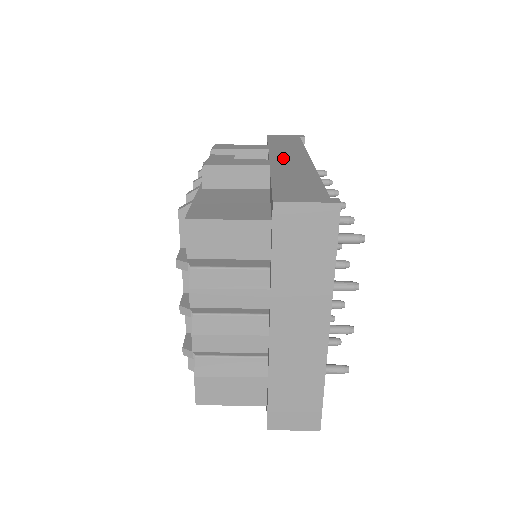
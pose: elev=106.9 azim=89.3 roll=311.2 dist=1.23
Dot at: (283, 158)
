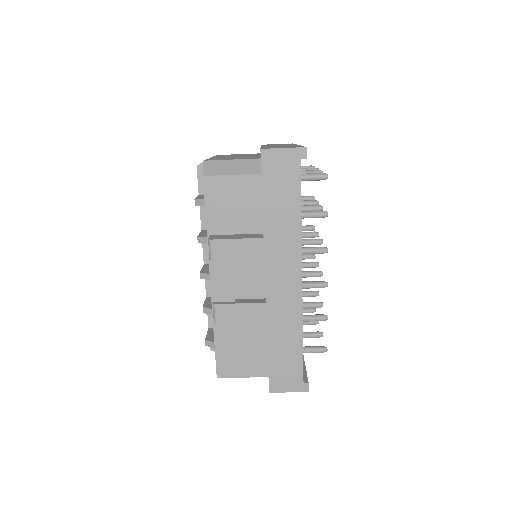
Dot at: (277, 279)
